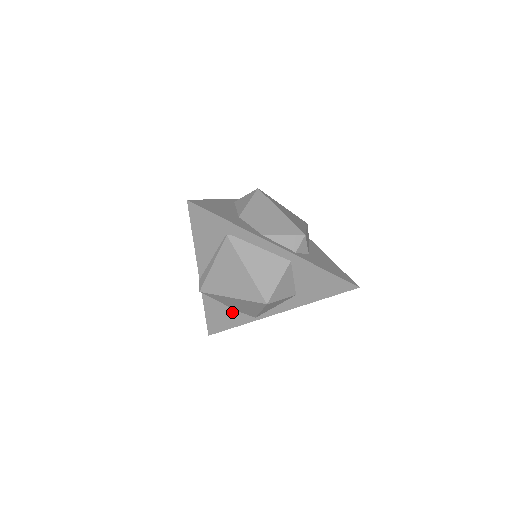
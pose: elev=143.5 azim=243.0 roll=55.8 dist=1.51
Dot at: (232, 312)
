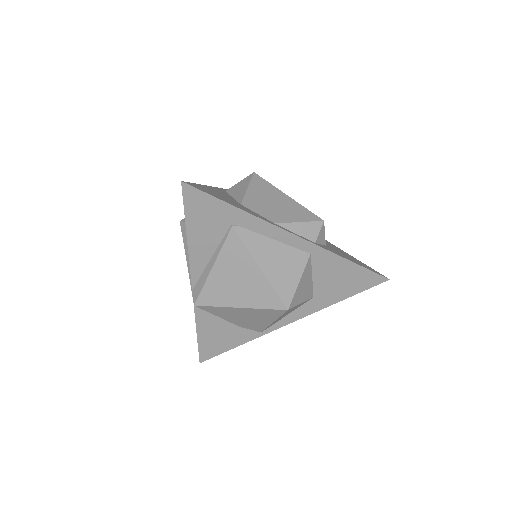
Dot at: (232, 329)
